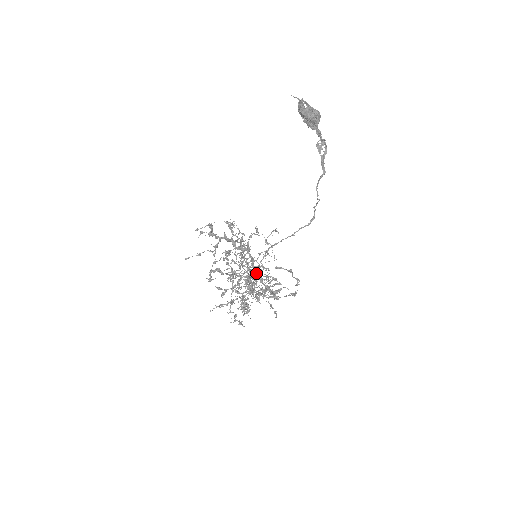
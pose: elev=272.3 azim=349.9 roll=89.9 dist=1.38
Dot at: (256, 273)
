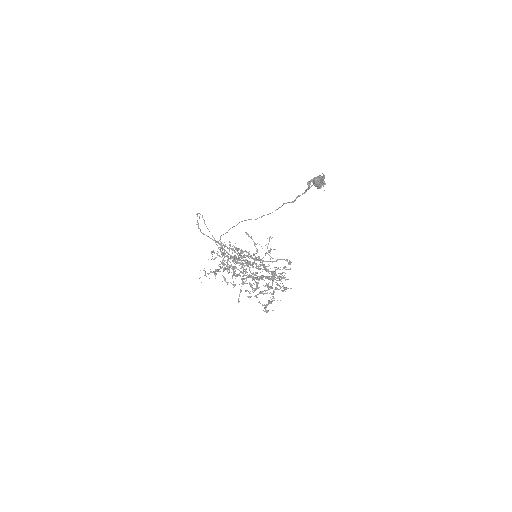
Dot at: occluded
